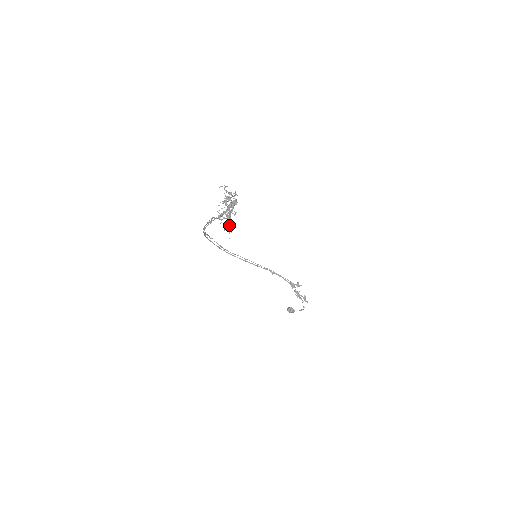
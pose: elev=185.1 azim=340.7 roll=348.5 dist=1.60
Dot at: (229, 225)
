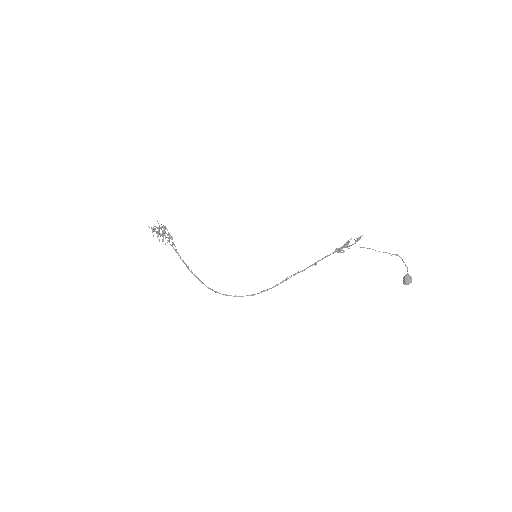
Dot at: (157, 231)
